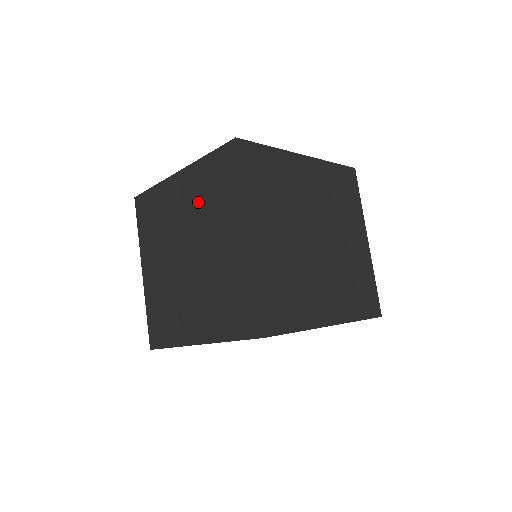
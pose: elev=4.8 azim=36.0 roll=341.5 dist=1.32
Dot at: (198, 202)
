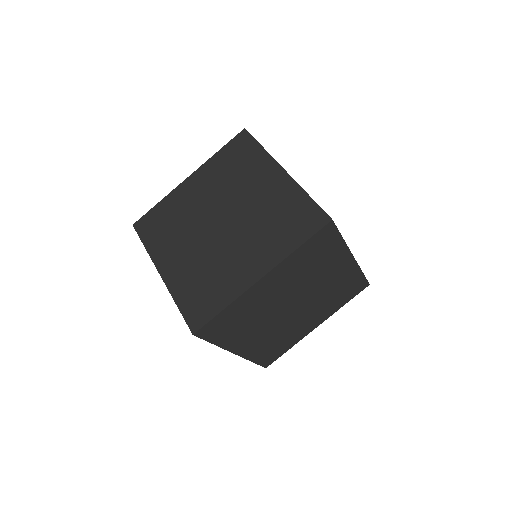
Dot at: (220, 182)
